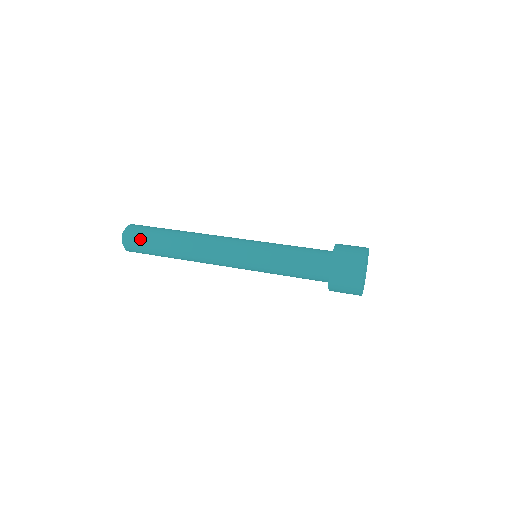
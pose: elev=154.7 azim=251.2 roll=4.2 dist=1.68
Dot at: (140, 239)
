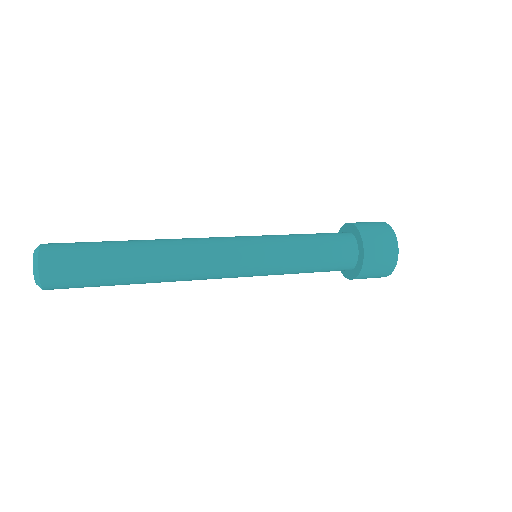
Dot at: (75, 245)
